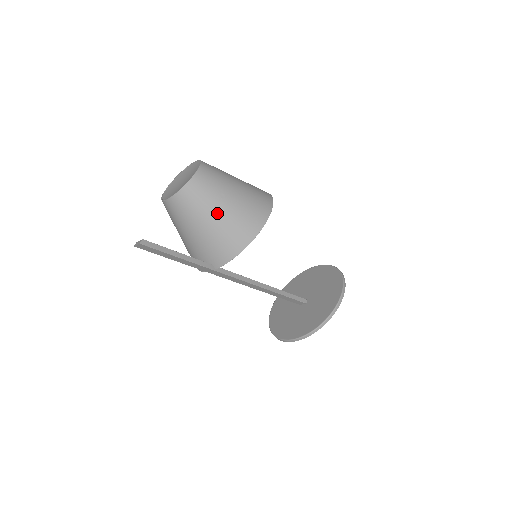
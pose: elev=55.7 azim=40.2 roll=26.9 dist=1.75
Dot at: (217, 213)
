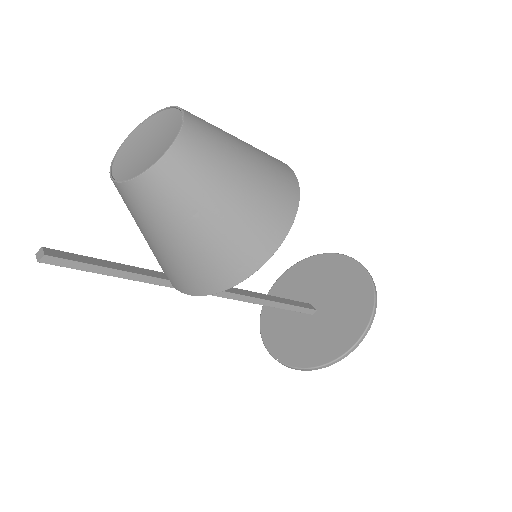
Dot at: (179, 236)
